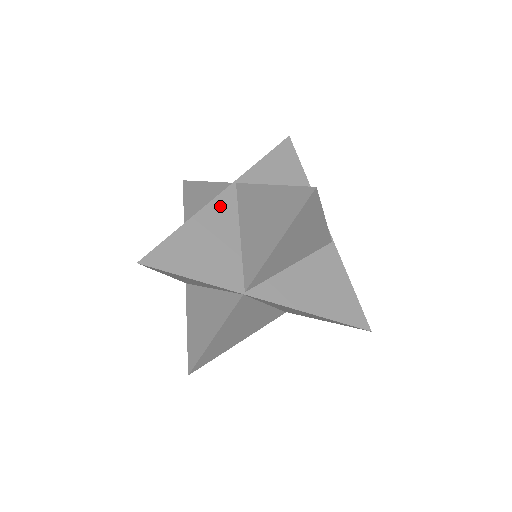
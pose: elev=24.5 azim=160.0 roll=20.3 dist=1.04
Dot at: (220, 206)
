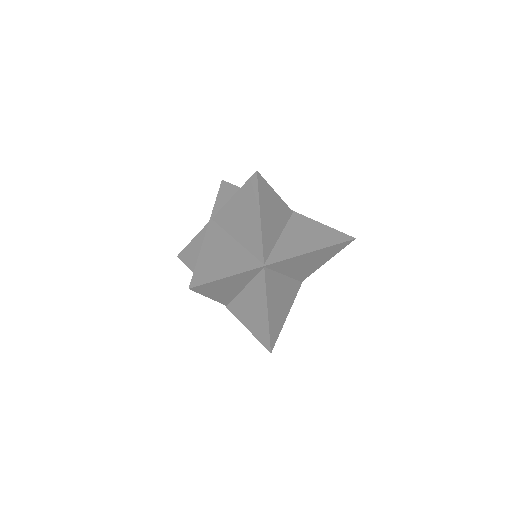
Dot at: (212, 235)
